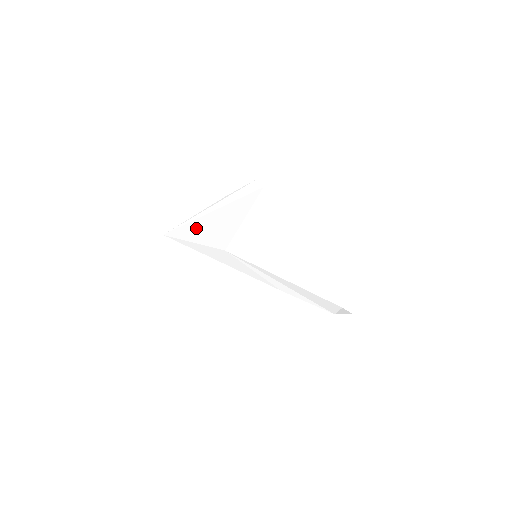
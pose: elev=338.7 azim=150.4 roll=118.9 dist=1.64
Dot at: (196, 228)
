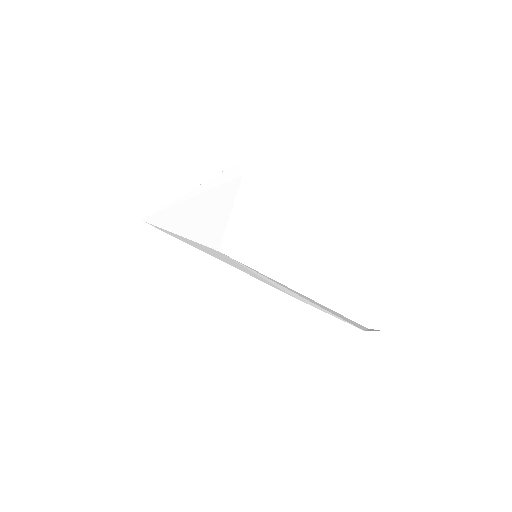
Dot at: (179, 216)
